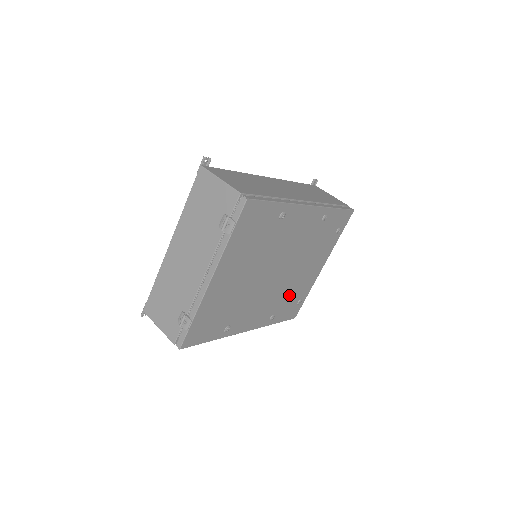
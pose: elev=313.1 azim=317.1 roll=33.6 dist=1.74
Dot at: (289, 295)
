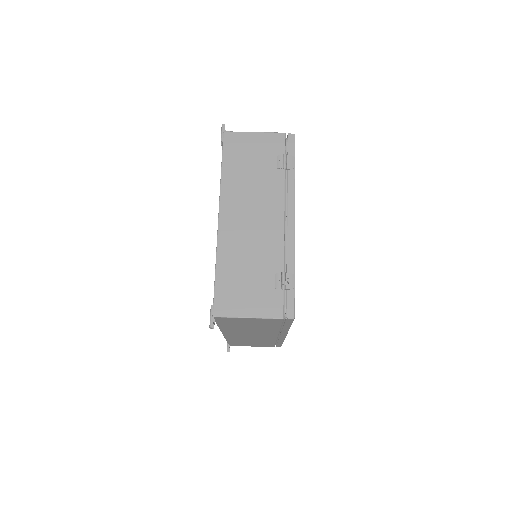
Dot at: occluded
